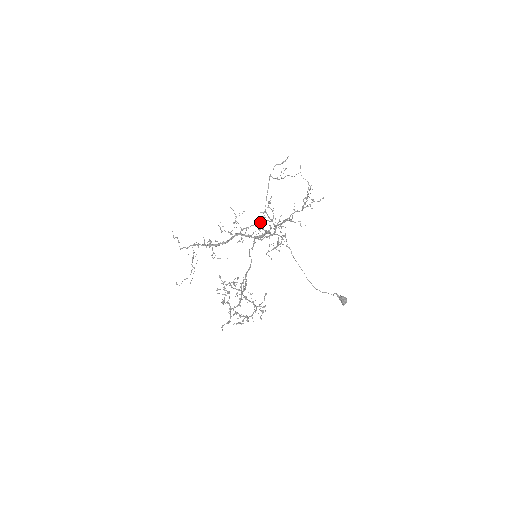
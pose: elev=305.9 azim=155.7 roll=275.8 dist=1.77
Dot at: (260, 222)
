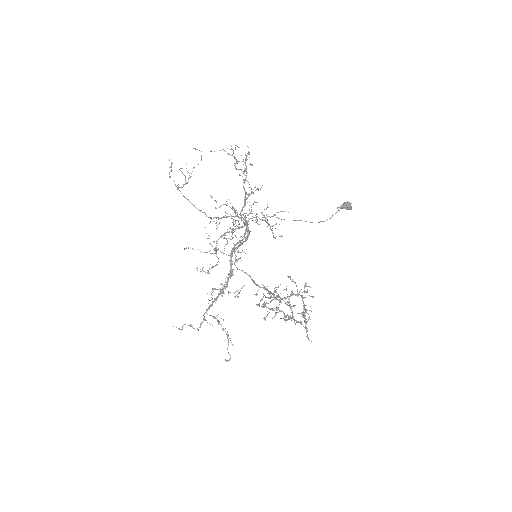
Dot at: occluded
